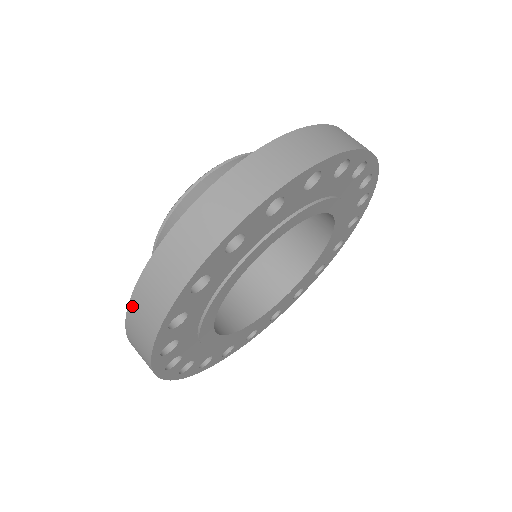
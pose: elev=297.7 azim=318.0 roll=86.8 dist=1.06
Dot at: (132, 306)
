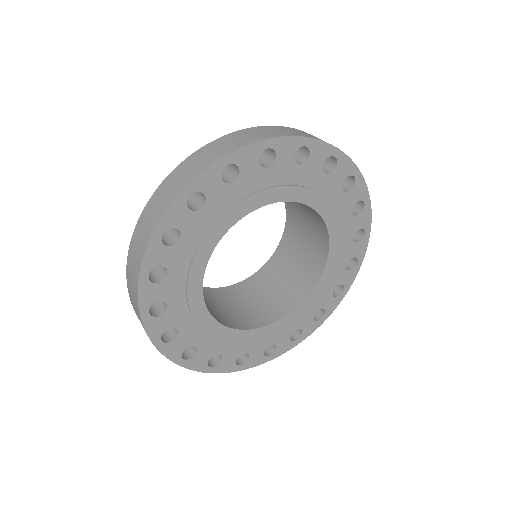
Dot at: (243, 131)
